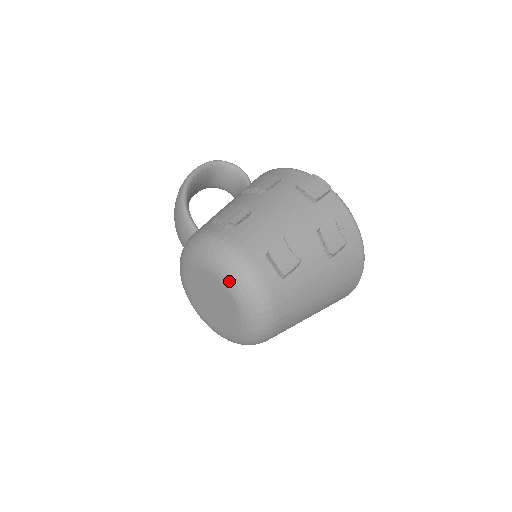
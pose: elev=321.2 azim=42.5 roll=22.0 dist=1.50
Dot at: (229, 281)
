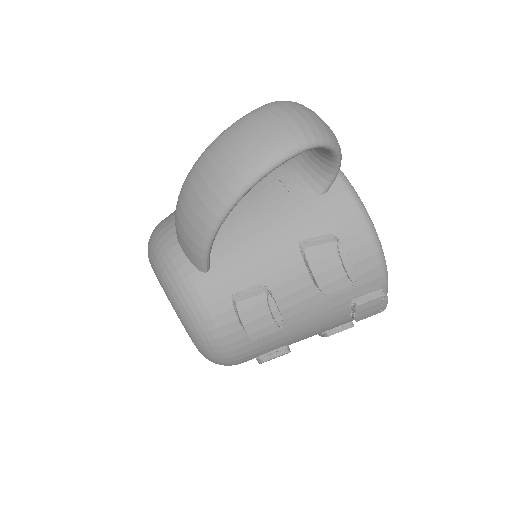
Dot at: (205, 357)
